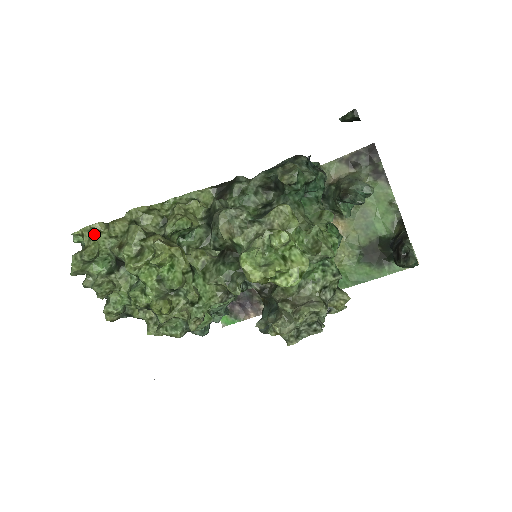
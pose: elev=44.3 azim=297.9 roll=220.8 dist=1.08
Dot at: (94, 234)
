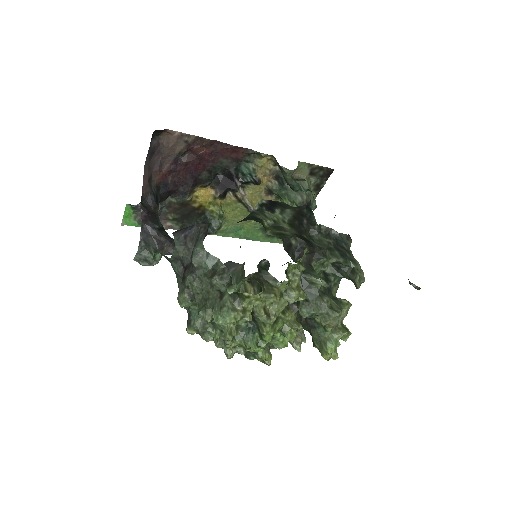
Dot at: (259, 303)
